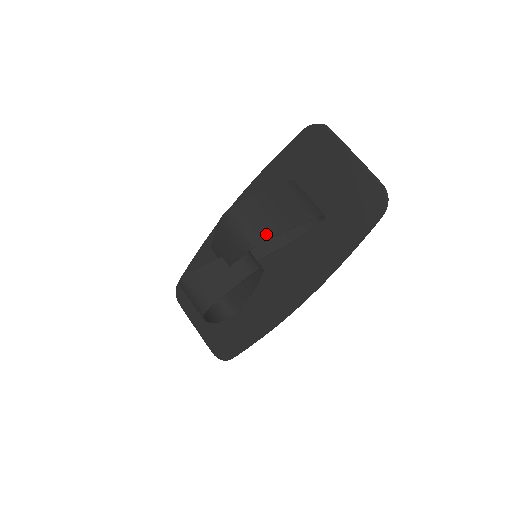
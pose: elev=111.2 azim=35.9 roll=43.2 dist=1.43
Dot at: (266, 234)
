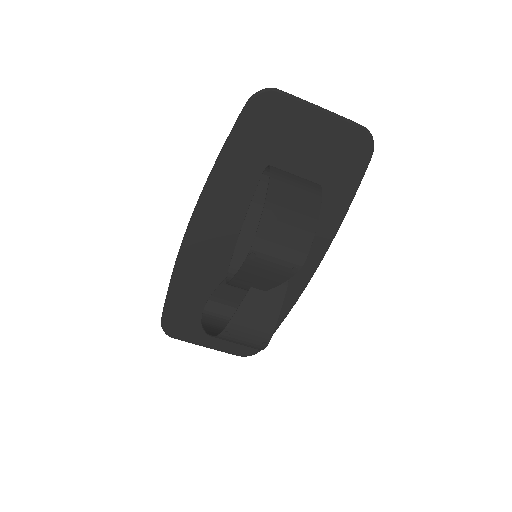
Dot at: (304, 246)
